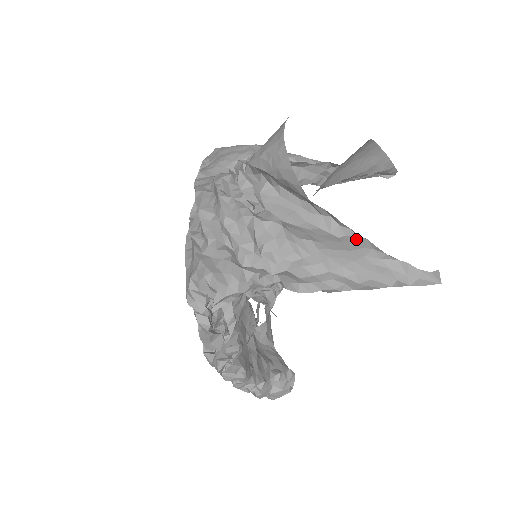
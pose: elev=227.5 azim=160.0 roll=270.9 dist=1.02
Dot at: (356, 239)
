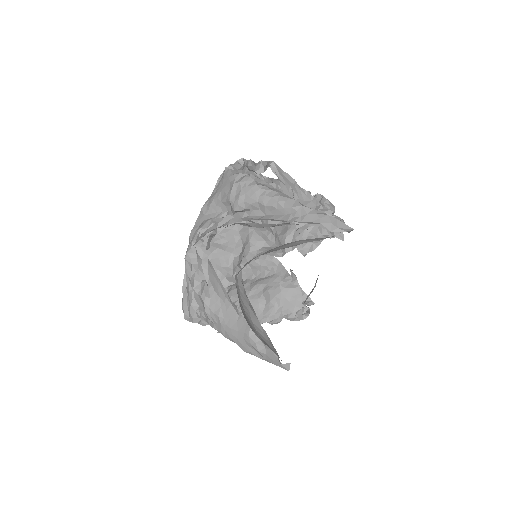
Dot at: (245, 323)
